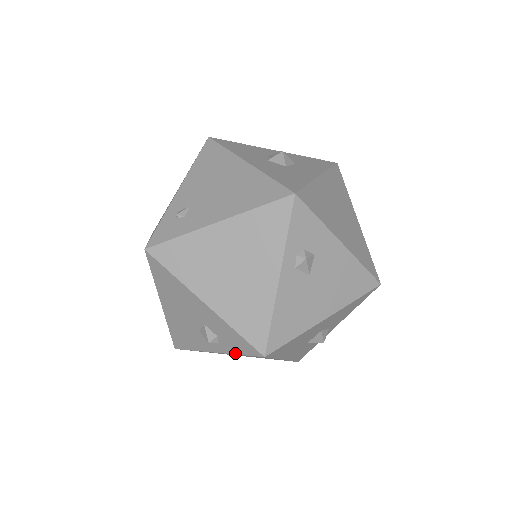
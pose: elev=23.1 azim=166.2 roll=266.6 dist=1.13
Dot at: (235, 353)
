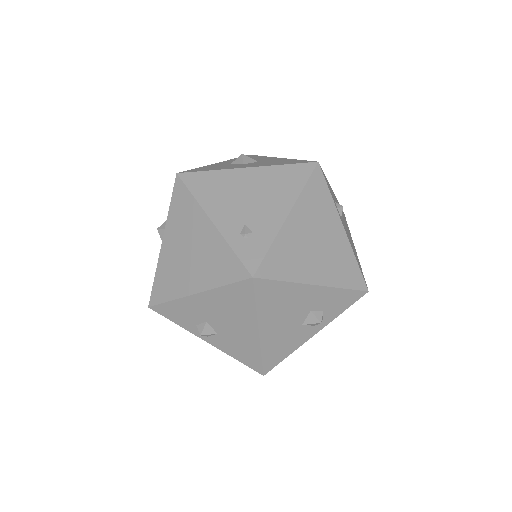
Dot at: (339, 314)
